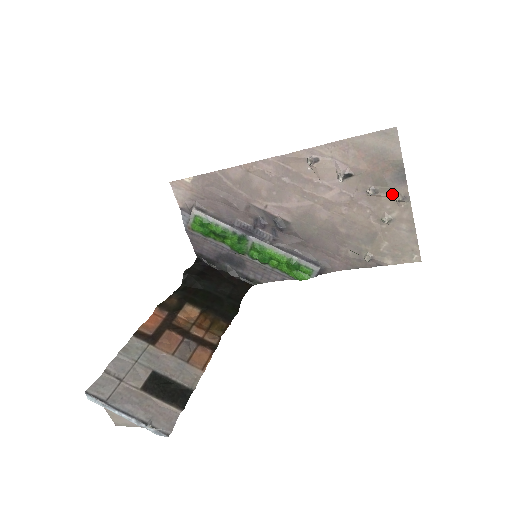
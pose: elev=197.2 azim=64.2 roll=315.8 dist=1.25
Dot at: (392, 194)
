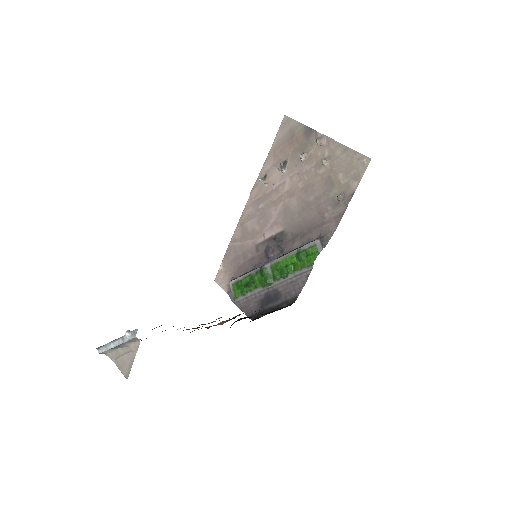
Dot at: (314, 145)
